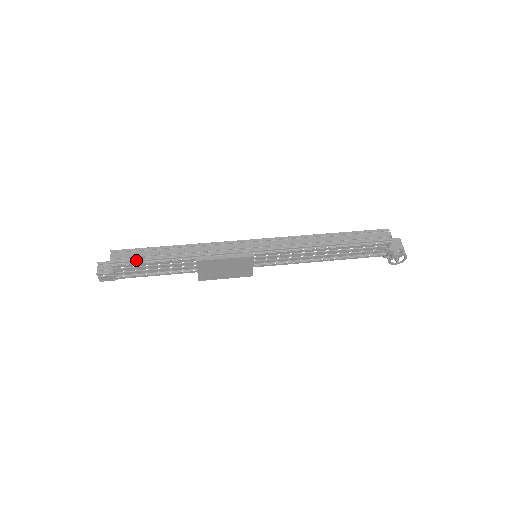
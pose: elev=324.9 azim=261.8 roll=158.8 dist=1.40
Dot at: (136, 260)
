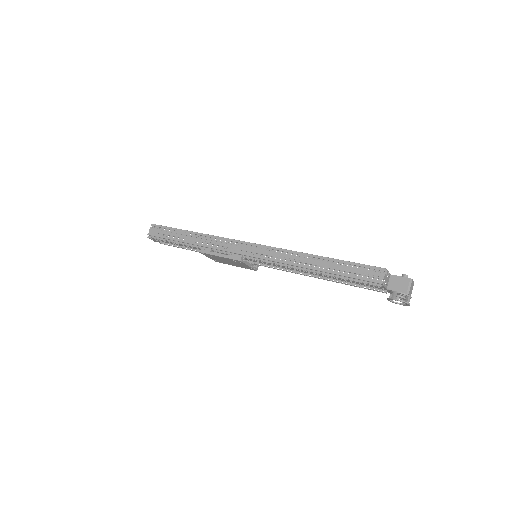
Dot at: (163, 237)
